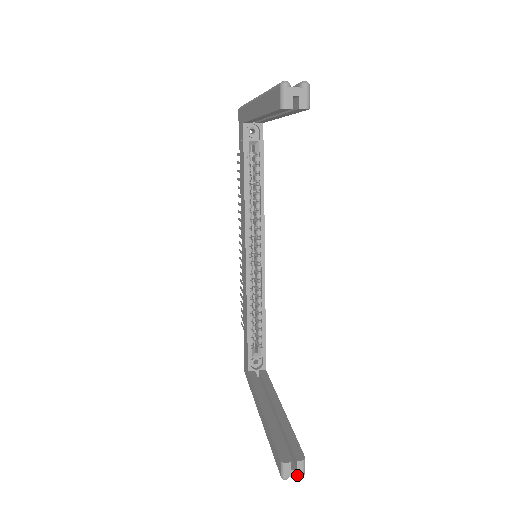
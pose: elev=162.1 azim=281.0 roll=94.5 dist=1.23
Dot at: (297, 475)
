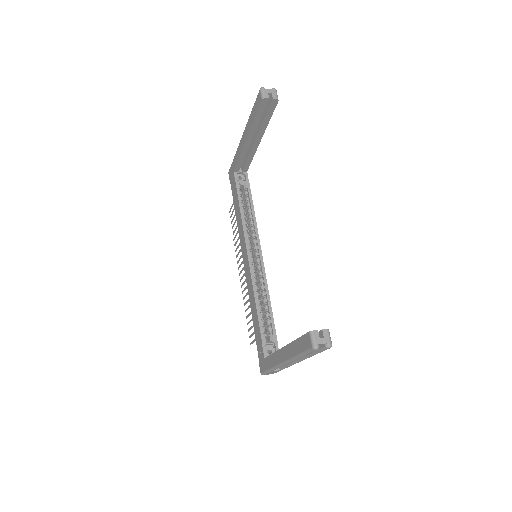
Dot at: (326, 345)
